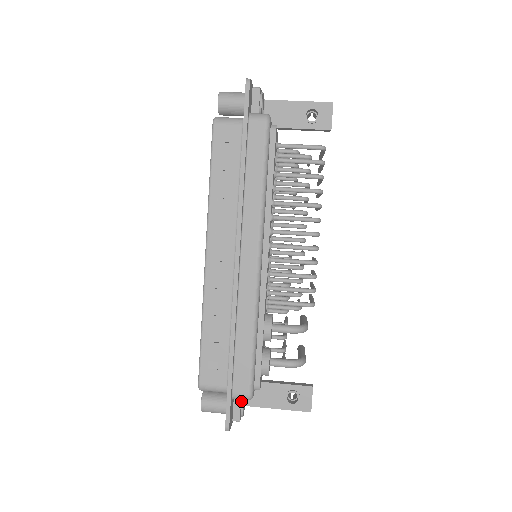
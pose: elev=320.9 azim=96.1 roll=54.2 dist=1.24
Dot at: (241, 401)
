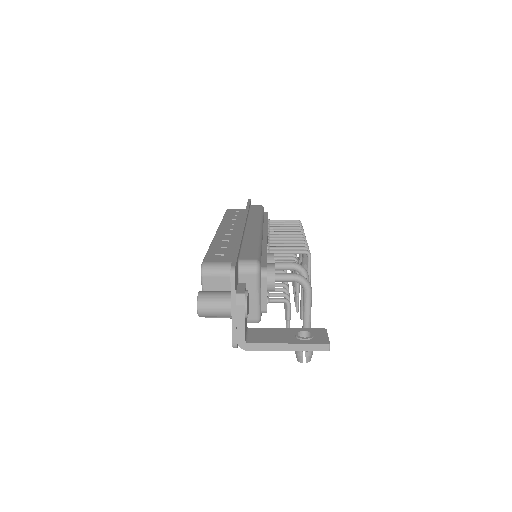
Dot at: occluded
